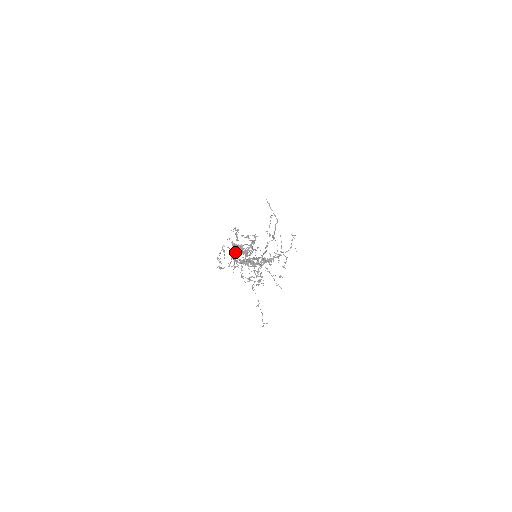
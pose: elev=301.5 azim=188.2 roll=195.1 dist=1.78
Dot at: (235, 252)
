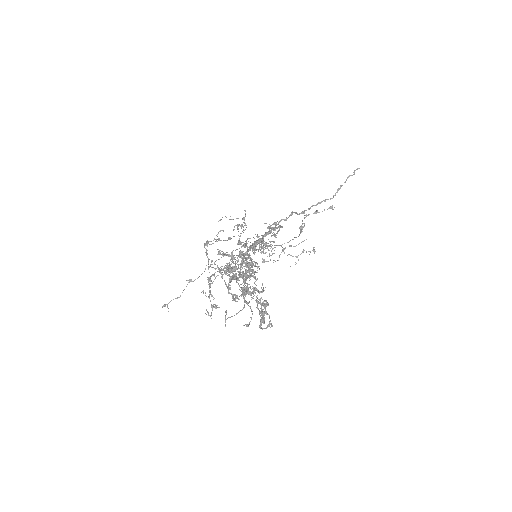
Dot at: (237, 279)
